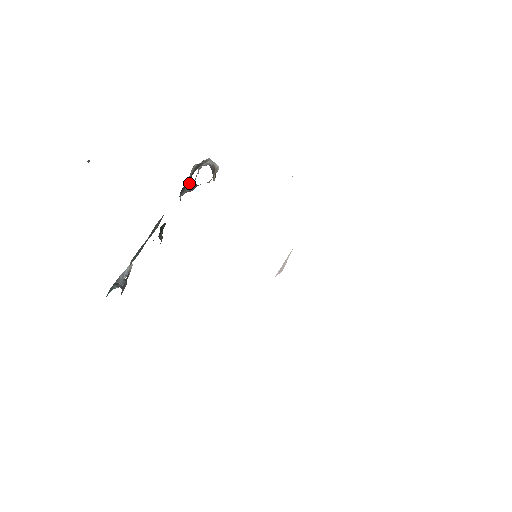
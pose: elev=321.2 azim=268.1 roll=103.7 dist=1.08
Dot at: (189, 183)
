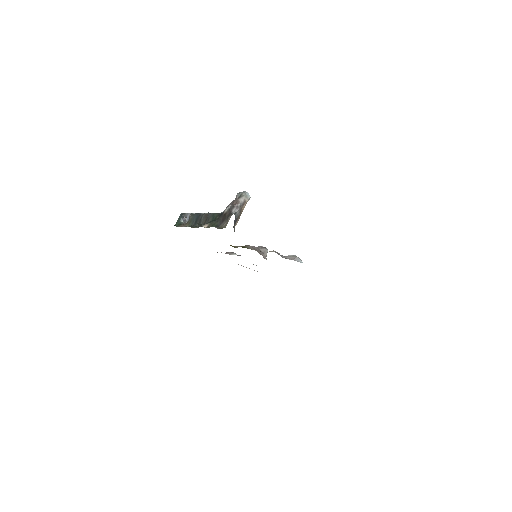
Dot at: (223, 215)
